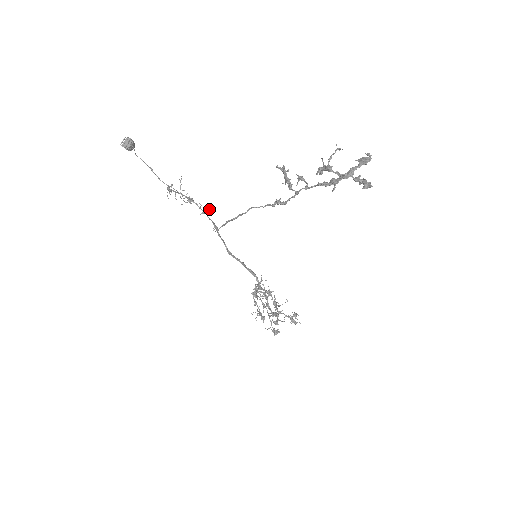
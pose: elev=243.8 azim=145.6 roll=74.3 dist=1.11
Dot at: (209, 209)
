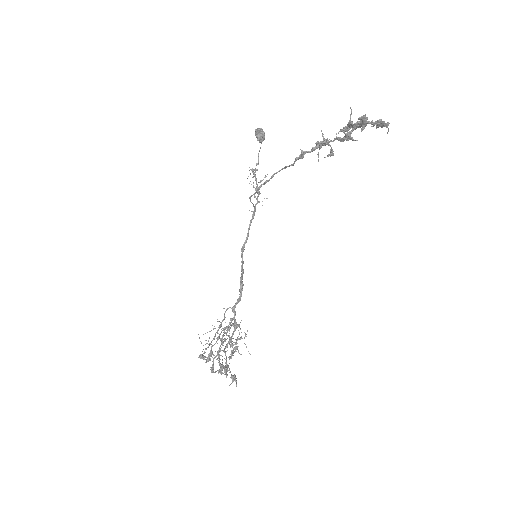
Dot at: occluded
